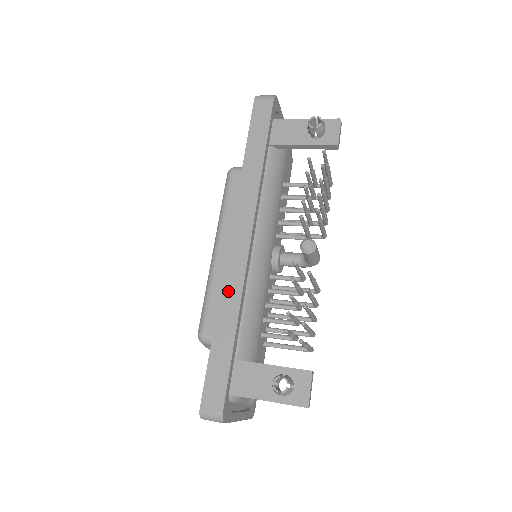
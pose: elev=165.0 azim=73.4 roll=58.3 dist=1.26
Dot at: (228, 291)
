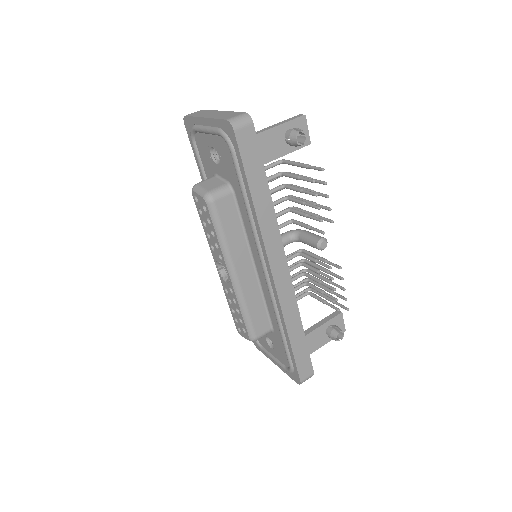
Dot at: (288, 311)
